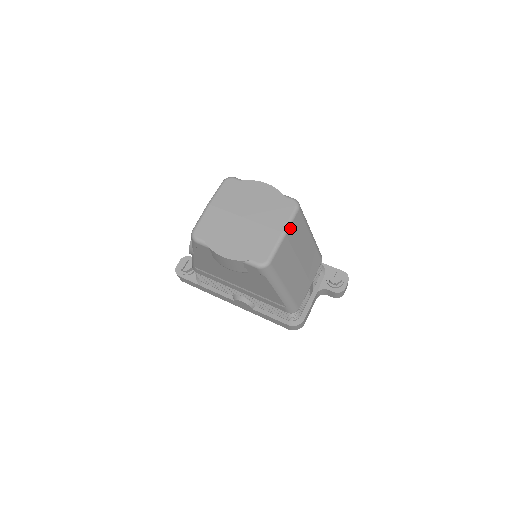
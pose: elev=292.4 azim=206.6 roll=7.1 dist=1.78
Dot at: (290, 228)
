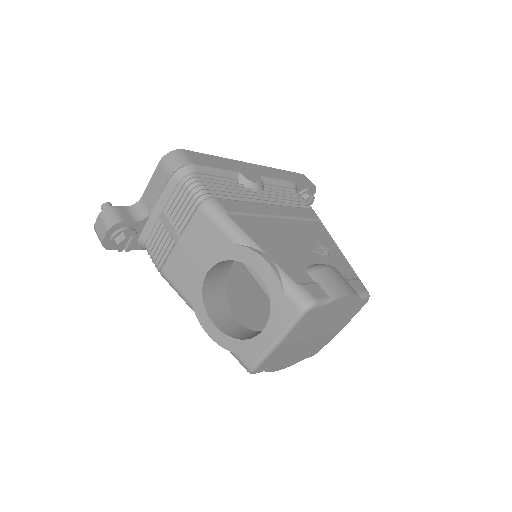
Dot at: occluded
